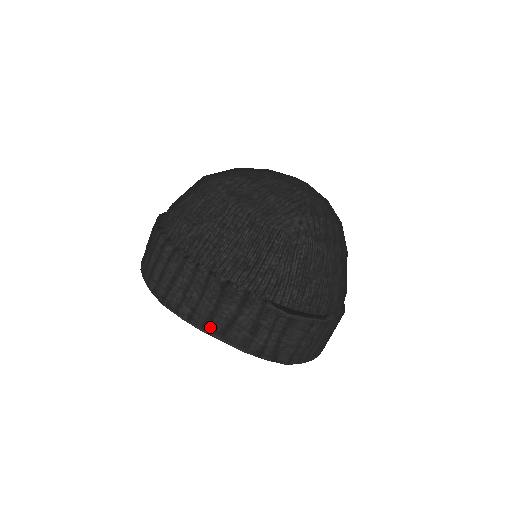
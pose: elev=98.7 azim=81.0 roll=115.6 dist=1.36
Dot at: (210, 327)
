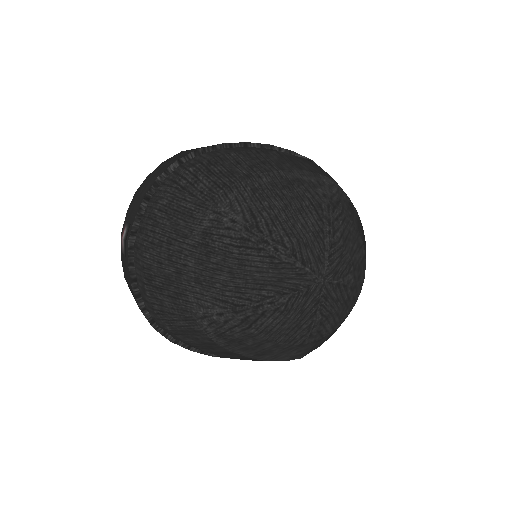
Dot at: occluded
